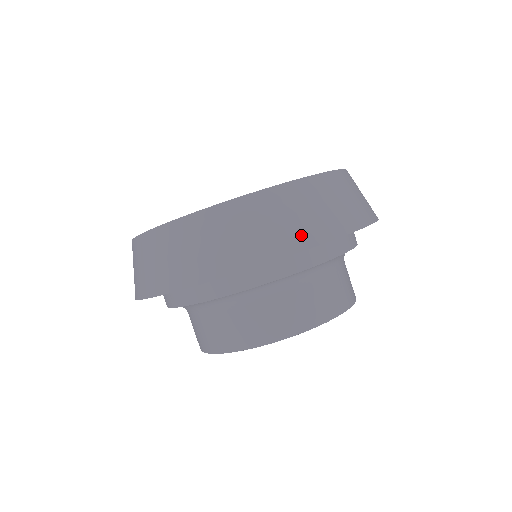
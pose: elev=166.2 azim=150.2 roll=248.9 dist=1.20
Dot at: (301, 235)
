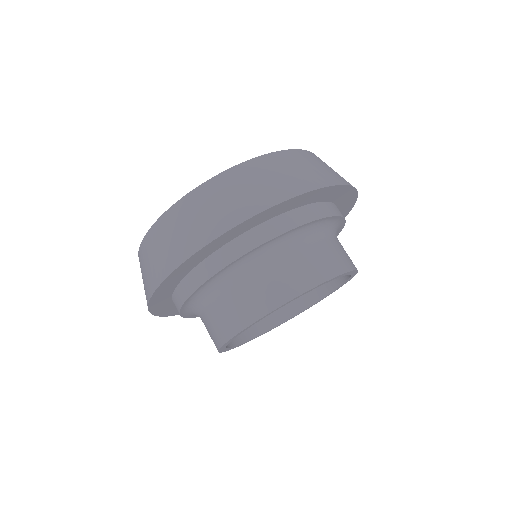
Dot at: occluded
